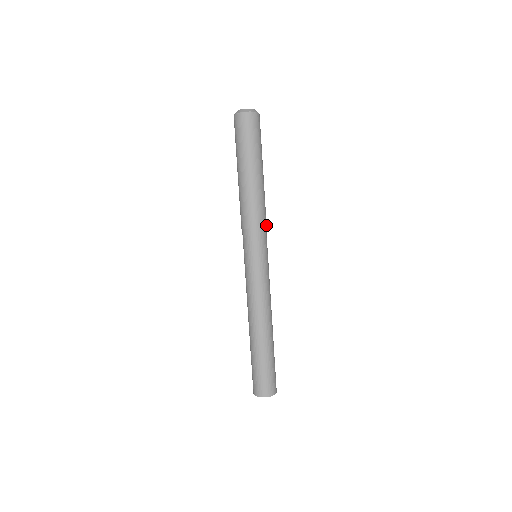
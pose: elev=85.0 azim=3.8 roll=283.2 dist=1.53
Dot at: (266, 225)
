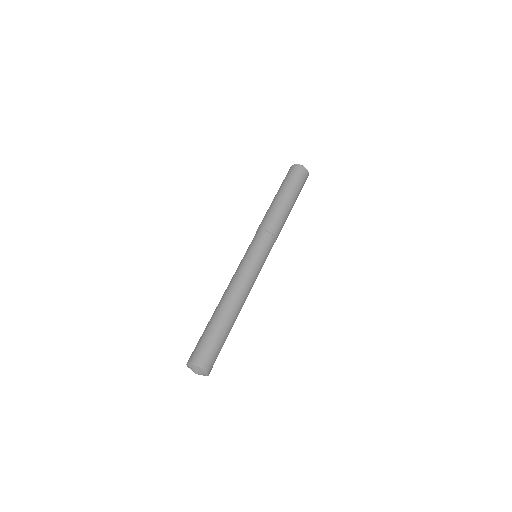
Dot at: occluded
